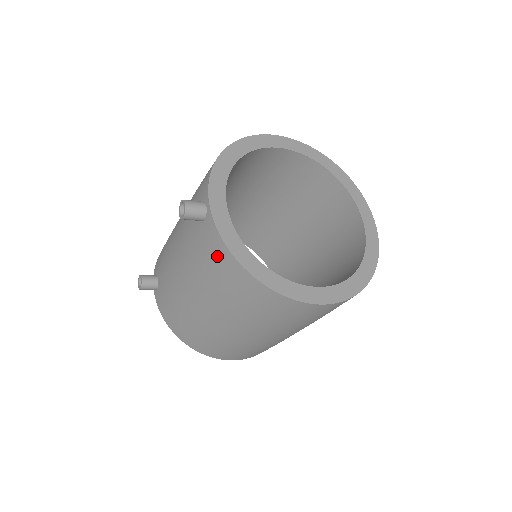
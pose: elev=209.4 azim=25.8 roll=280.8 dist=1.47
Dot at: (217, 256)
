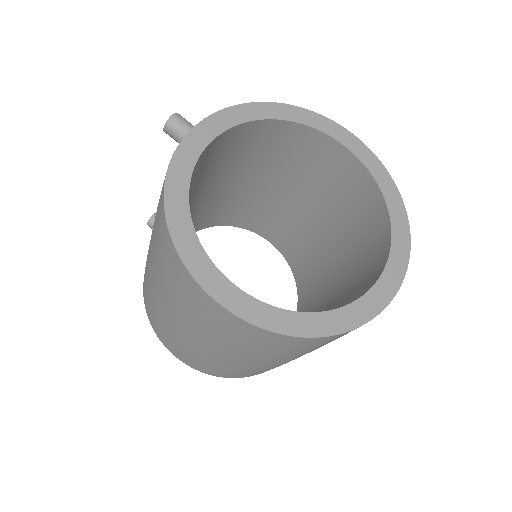
Dot at: occluded
